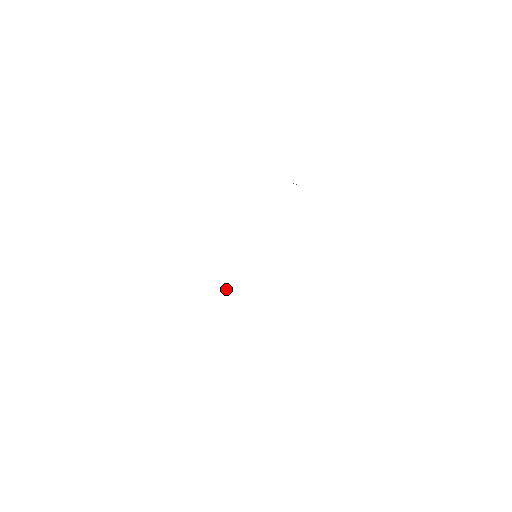
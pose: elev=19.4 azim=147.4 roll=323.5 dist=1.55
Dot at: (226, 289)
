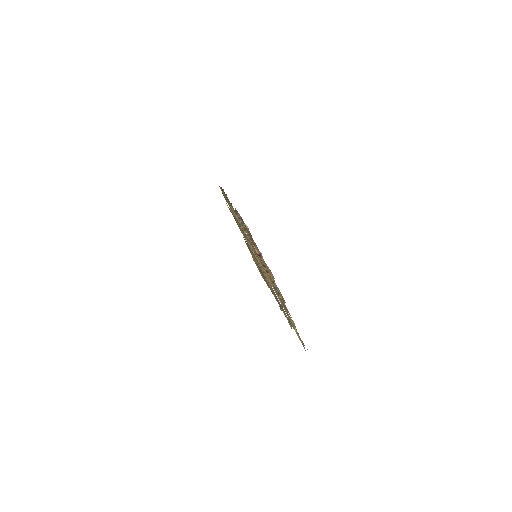
Dot at: occluded
